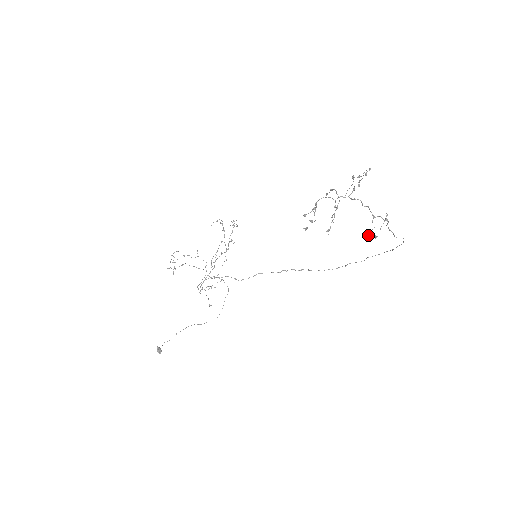
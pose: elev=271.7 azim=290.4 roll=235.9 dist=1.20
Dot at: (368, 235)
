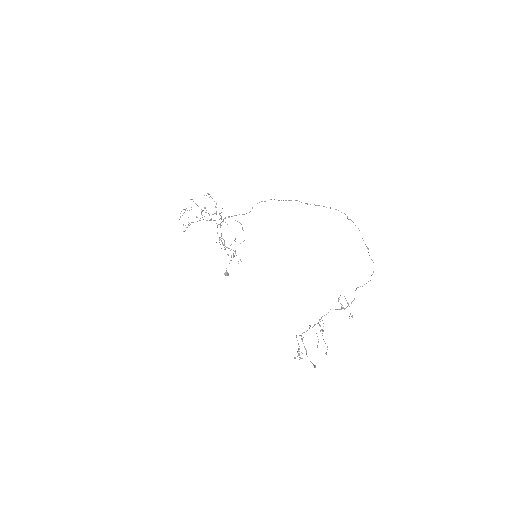
Dot at: (342, 305)
